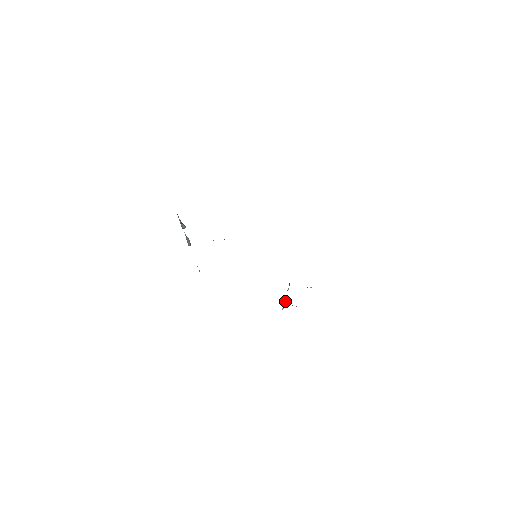
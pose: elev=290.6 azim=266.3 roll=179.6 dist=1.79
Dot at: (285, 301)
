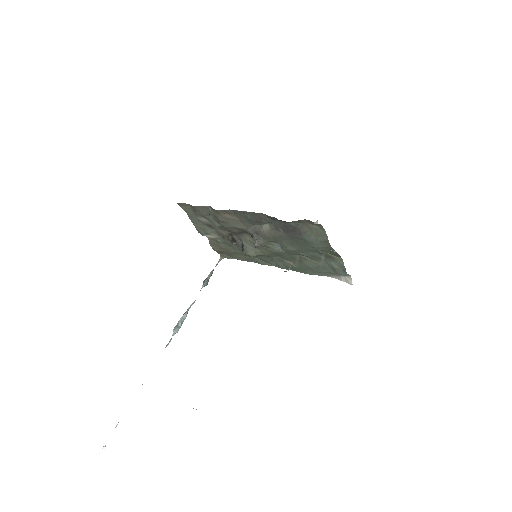
Dot at: occluded
